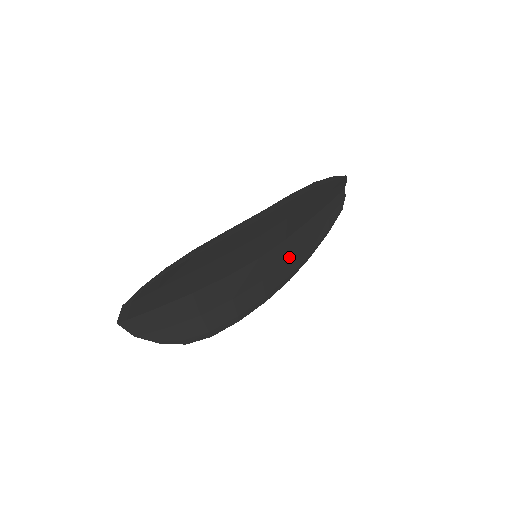
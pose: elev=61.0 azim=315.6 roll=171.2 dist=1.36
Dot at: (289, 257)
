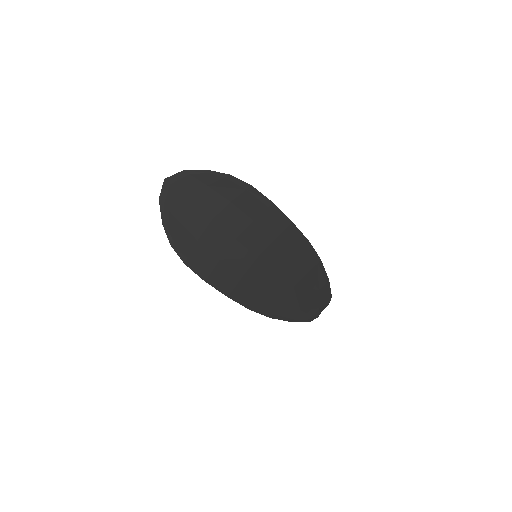
Dot at: (265, 291)
